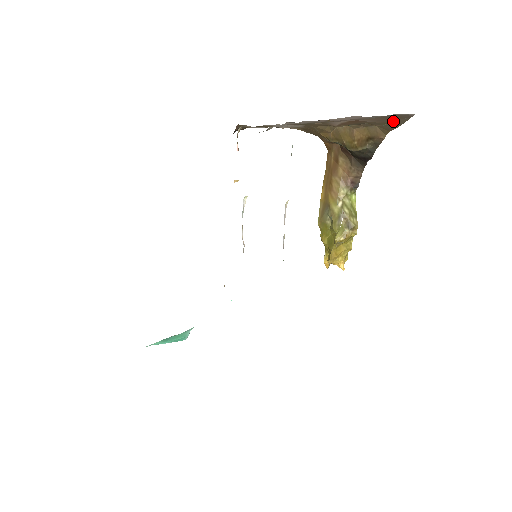
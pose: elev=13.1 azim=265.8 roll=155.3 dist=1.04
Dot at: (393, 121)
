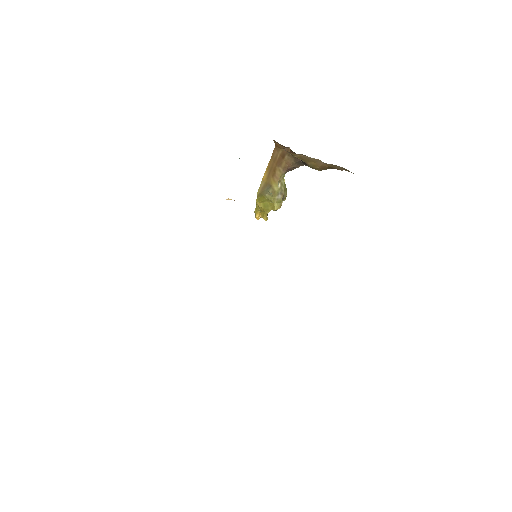
Dot at: occluded
